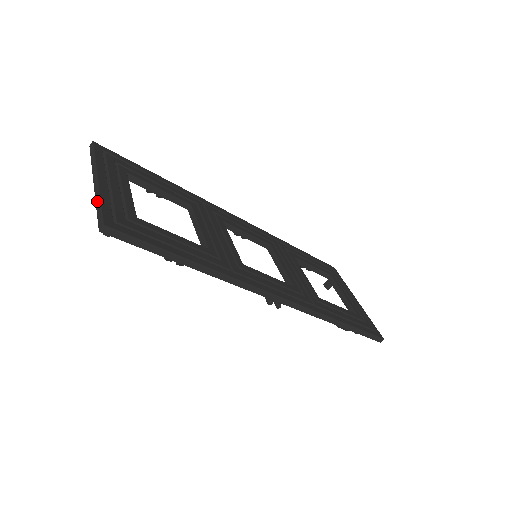
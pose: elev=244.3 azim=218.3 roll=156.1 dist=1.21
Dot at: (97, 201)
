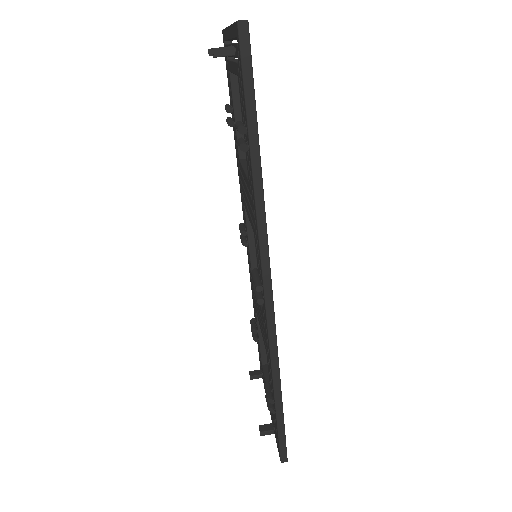
Dot at: occluded
